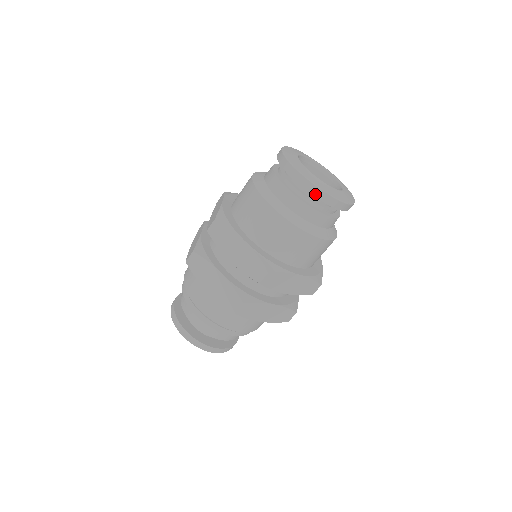
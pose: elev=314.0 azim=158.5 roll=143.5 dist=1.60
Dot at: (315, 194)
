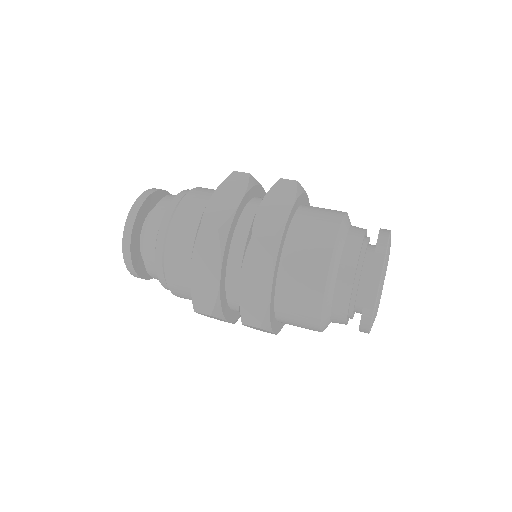
Dot at: (363, 319)
